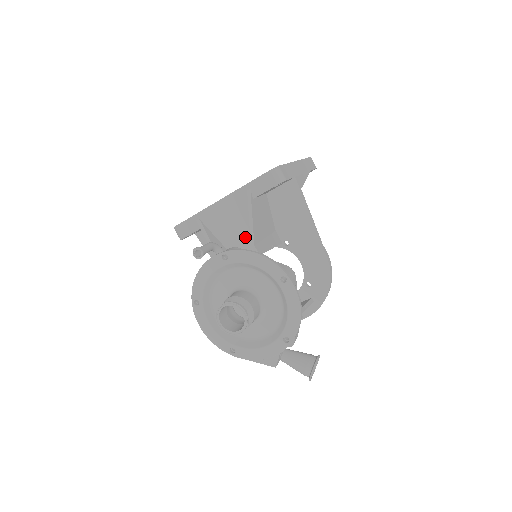
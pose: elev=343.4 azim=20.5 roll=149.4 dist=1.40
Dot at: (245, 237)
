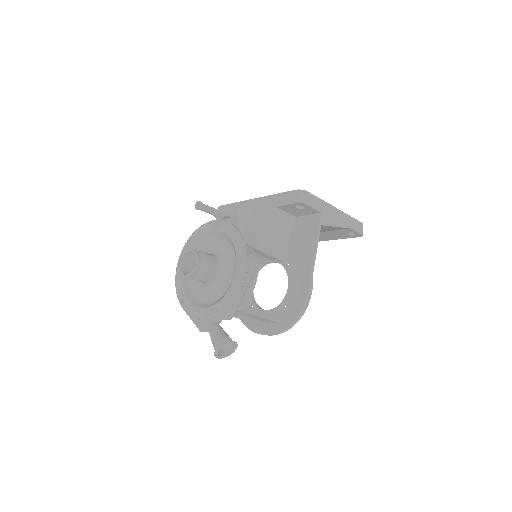
Dot at: occluded
